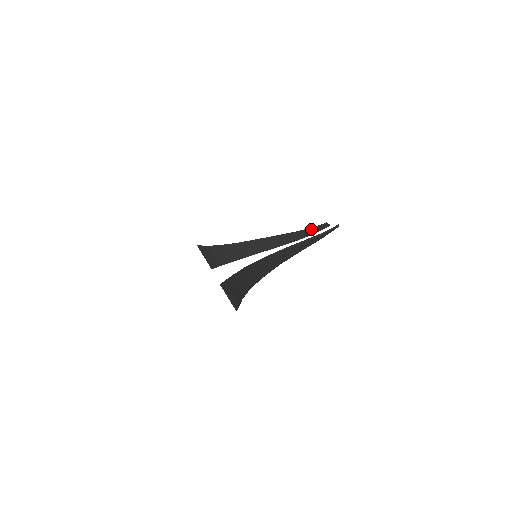
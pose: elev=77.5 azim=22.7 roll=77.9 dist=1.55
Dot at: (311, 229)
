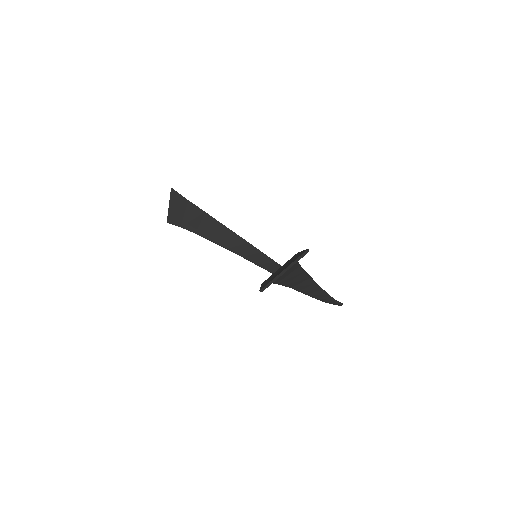
Dot at: occluded
